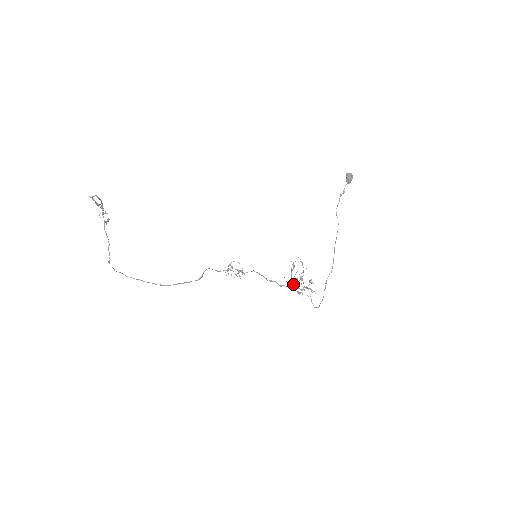
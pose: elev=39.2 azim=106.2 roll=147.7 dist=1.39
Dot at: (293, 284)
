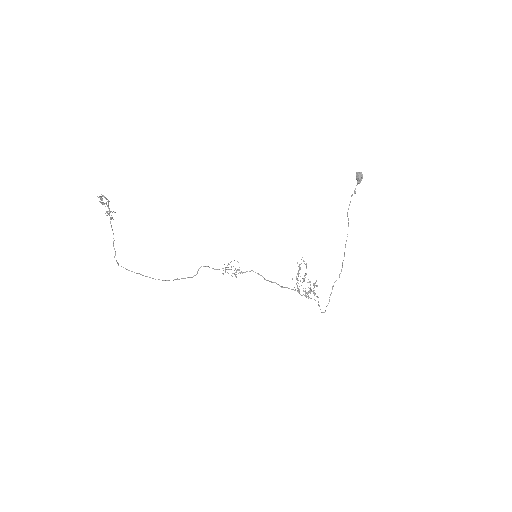
Dot at: (297, 286)
